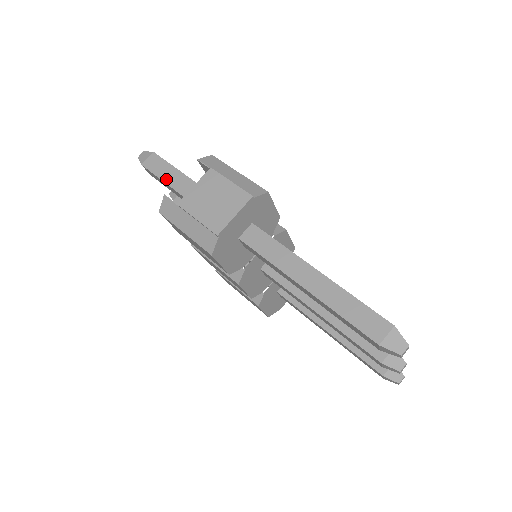
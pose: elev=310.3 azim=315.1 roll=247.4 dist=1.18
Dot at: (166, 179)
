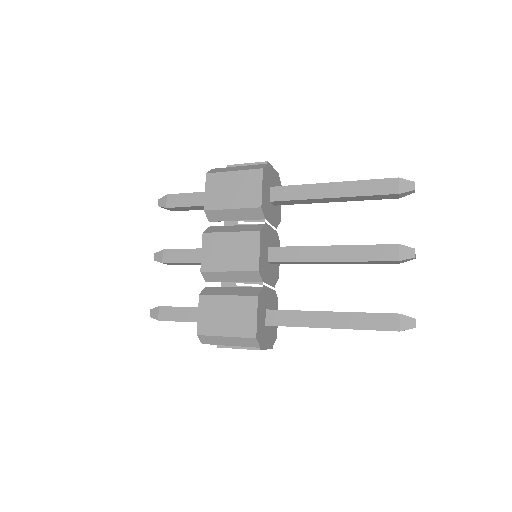
Dot at: (193, 193)
